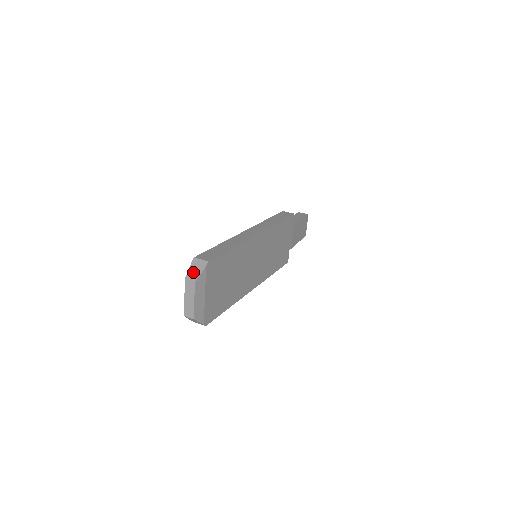
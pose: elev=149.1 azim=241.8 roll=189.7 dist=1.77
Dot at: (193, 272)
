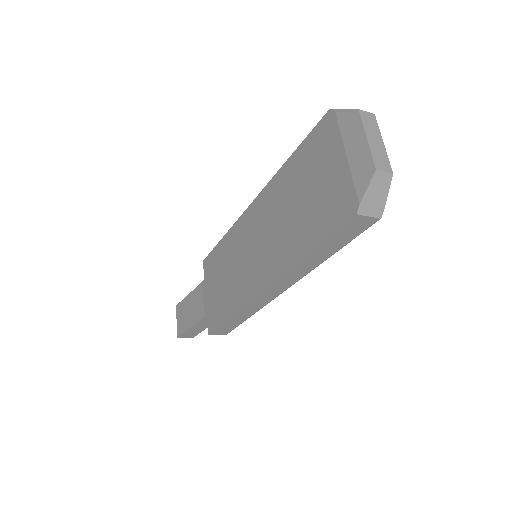
Dot at: occluded
